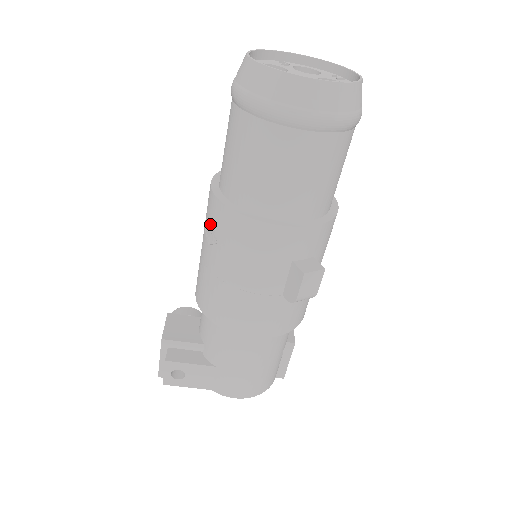
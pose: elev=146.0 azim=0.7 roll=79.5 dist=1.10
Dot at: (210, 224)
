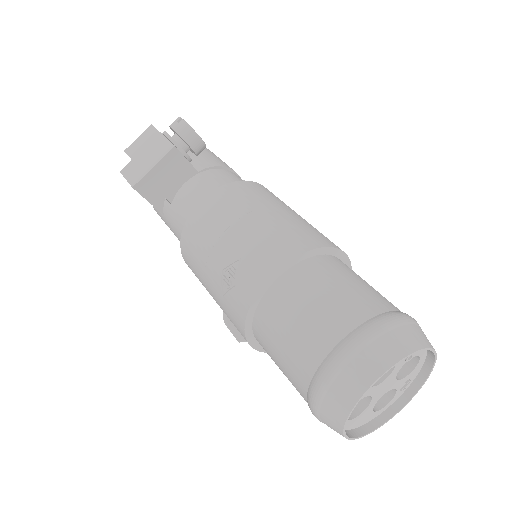
Dot at: (236, 277)
